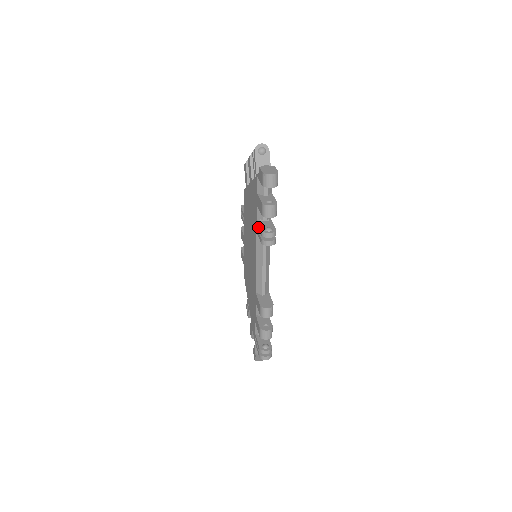
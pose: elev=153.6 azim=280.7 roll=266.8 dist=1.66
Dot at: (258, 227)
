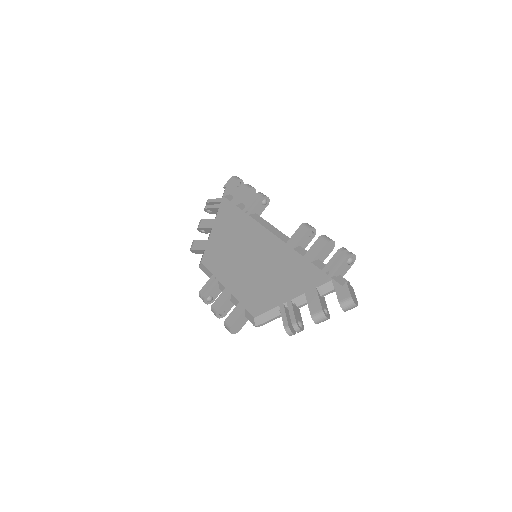
Dot at: (249, 205)
